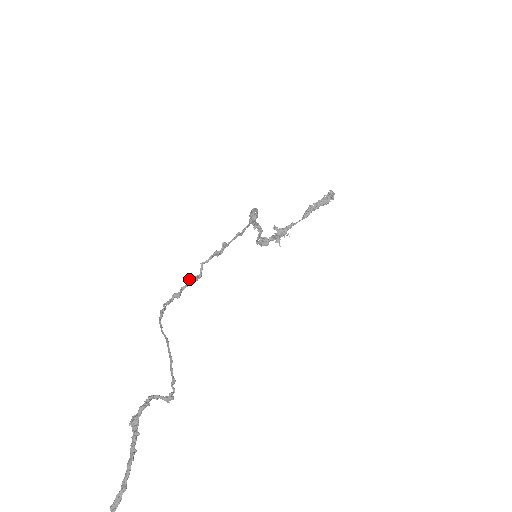
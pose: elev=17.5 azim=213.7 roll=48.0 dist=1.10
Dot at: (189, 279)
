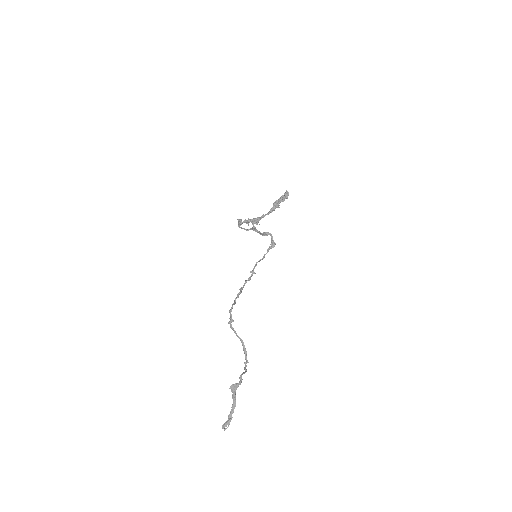
Dot at: occluded
